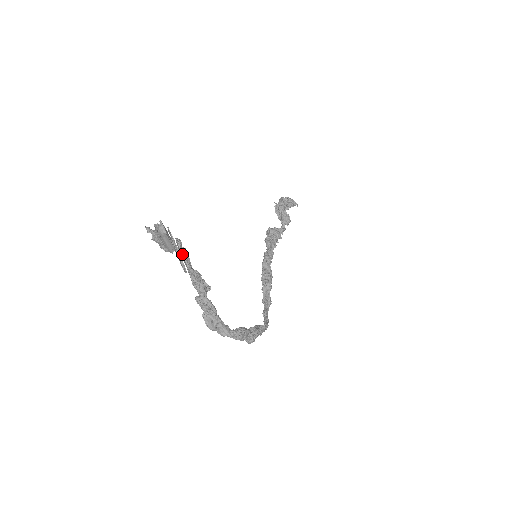
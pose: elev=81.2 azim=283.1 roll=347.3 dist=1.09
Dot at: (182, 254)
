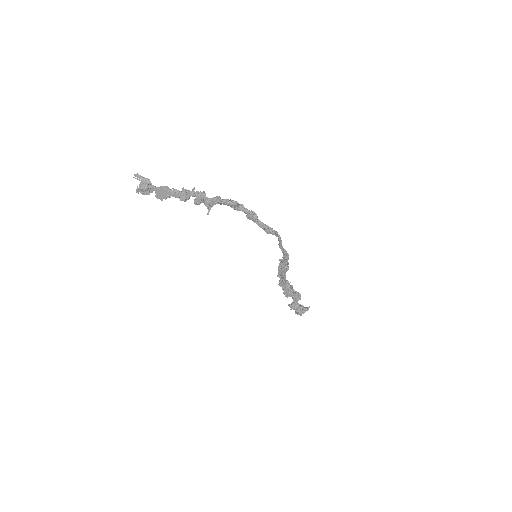
Dot at: (159, 187)
